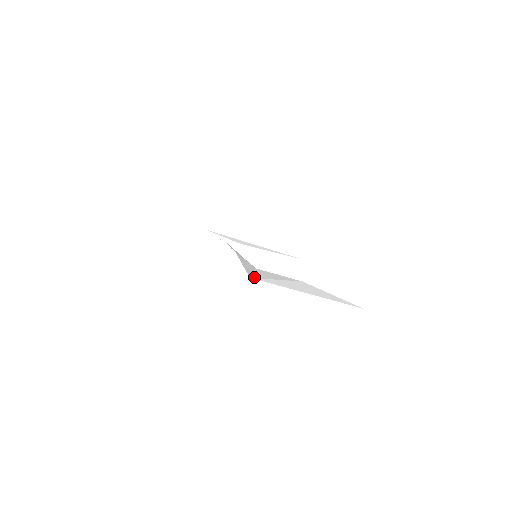
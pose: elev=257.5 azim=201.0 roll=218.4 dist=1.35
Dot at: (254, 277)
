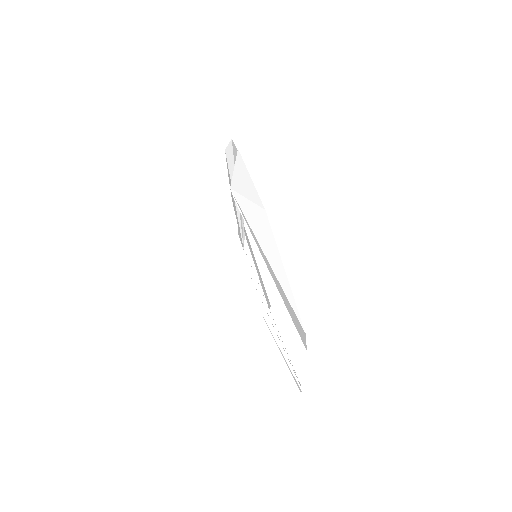
Dot at: (233, 187)
